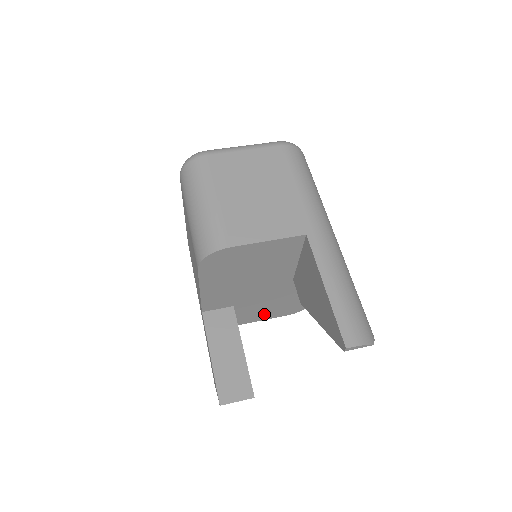
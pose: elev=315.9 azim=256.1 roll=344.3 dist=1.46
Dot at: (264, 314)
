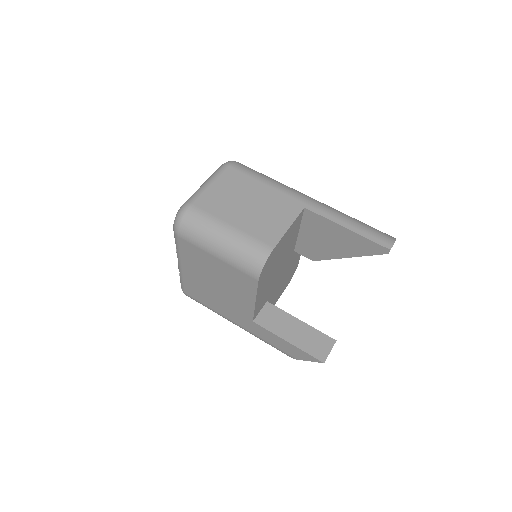
Dot at: (277, 296)
